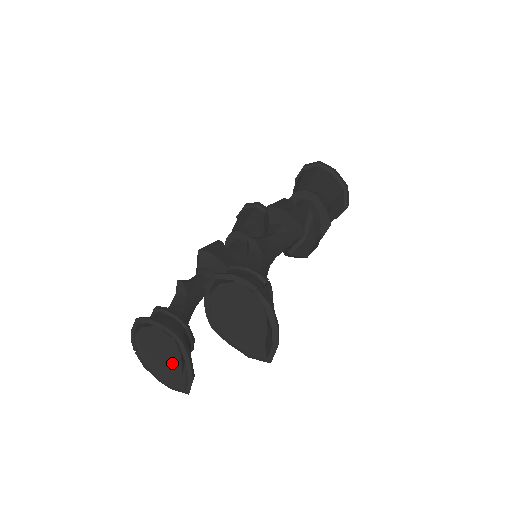
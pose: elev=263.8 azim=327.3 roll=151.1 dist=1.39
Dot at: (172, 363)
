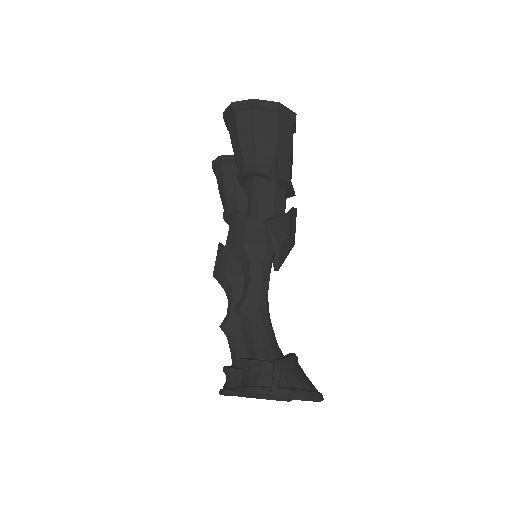
Dot at: occluded
